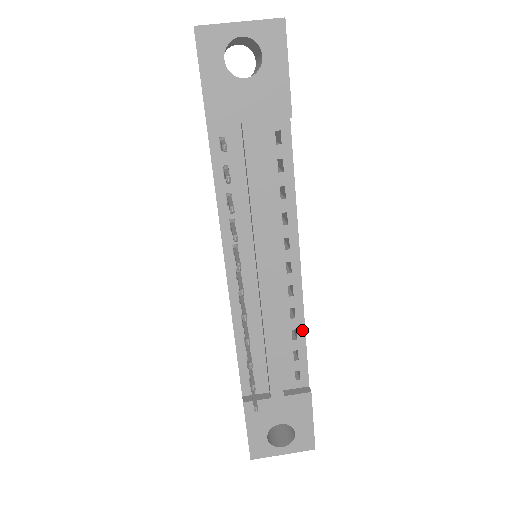
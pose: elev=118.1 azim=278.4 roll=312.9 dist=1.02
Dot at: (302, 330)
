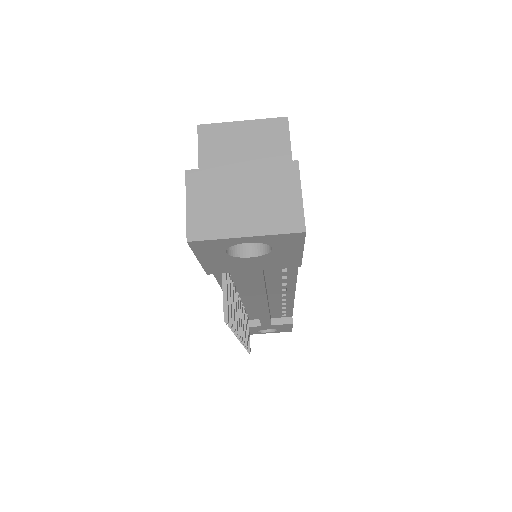
Dot at: (291, 307)
